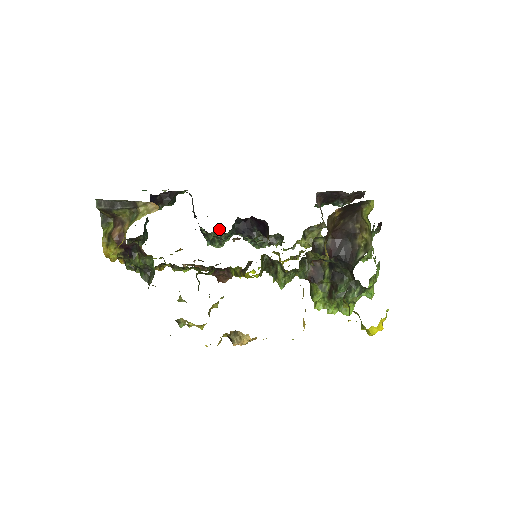
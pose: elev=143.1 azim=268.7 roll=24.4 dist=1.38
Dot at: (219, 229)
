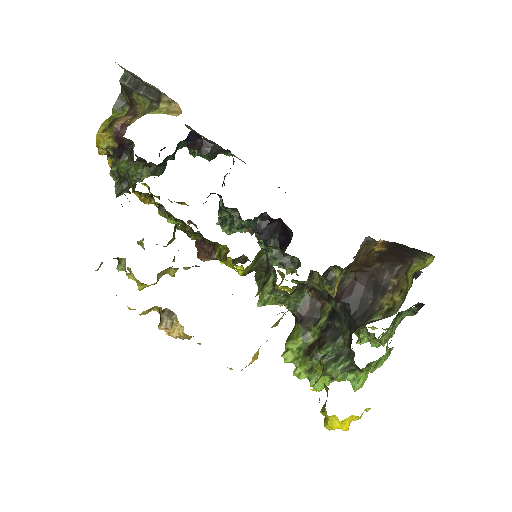
Dot at: occluded
